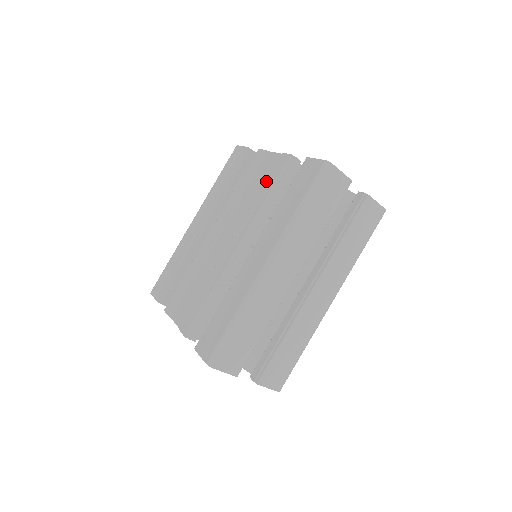
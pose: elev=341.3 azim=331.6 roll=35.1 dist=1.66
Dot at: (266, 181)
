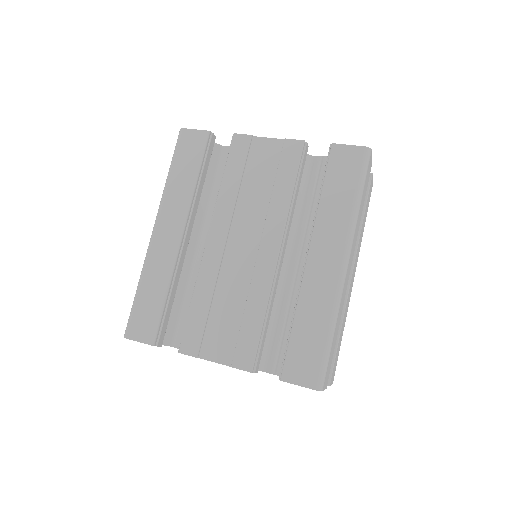
Dot at: (278, 173)
